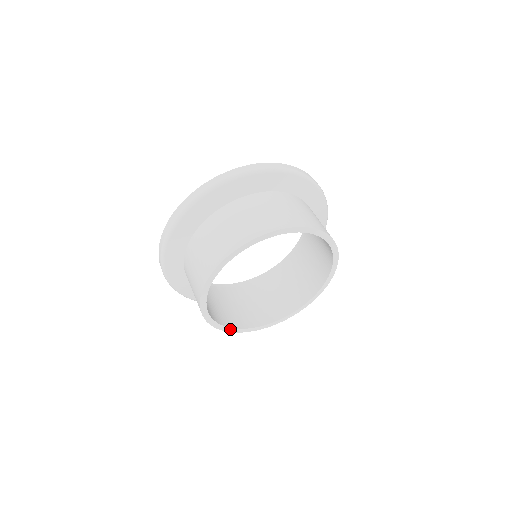
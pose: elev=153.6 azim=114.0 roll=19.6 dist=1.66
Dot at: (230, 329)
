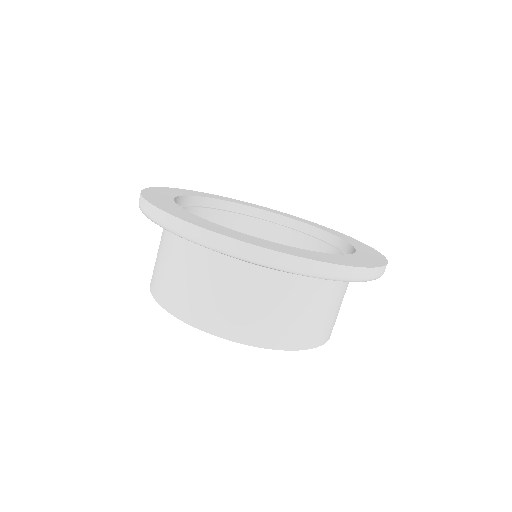
Dot at: occluded
